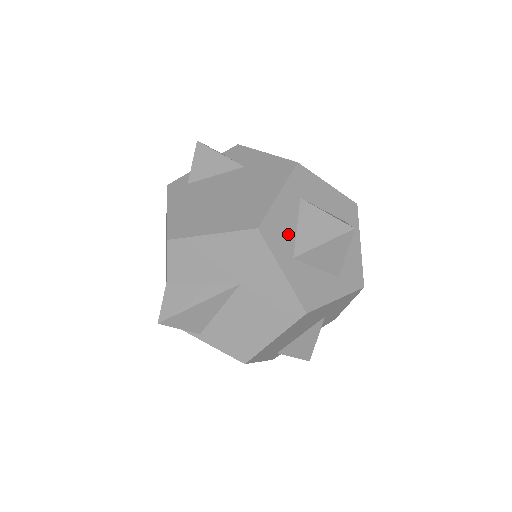
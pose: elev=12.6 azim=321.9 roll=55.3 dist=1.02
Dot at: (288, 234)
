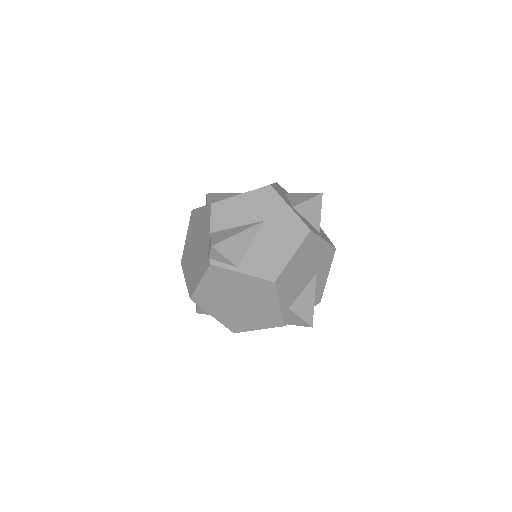
Dot at: (285, 198)
